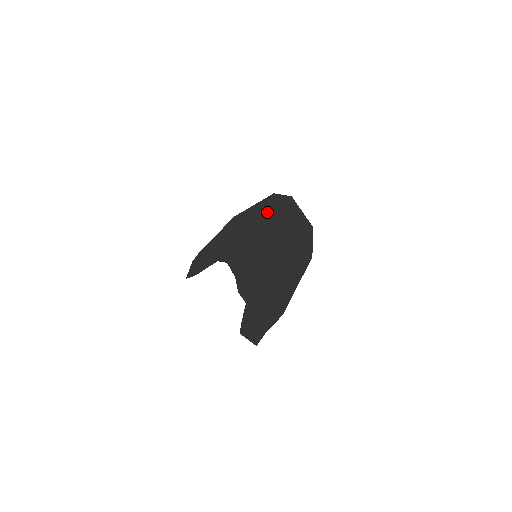
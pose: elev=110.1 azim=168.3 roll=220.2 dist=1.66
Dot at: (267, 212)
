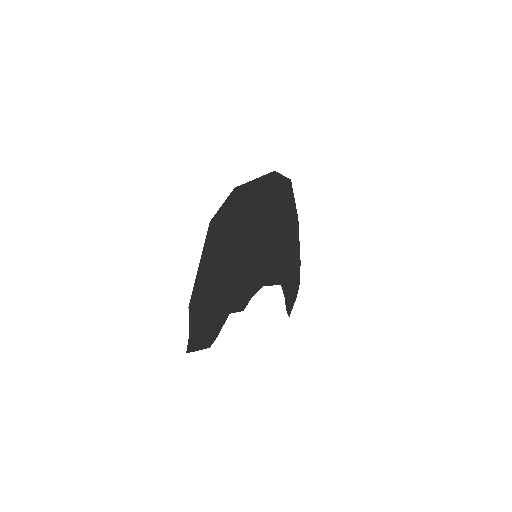
Dot at: occluded
